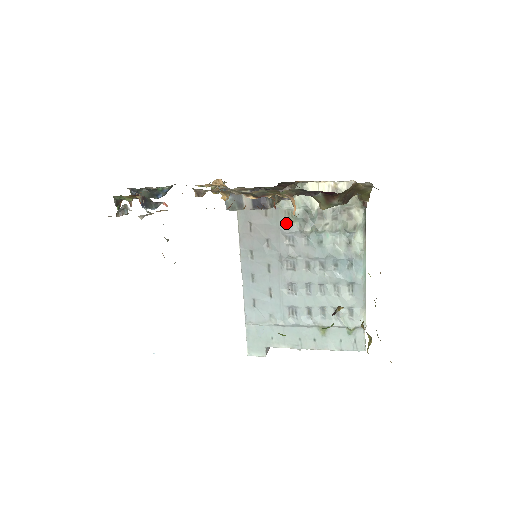
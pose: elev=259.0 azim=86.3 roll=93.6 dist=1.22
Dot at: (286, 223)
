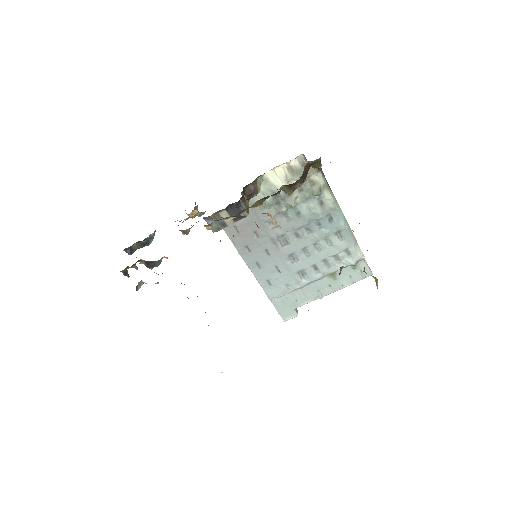
Dot at: (263, 212)
